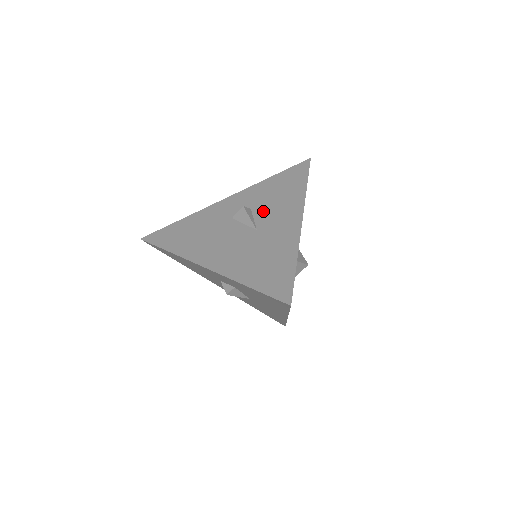
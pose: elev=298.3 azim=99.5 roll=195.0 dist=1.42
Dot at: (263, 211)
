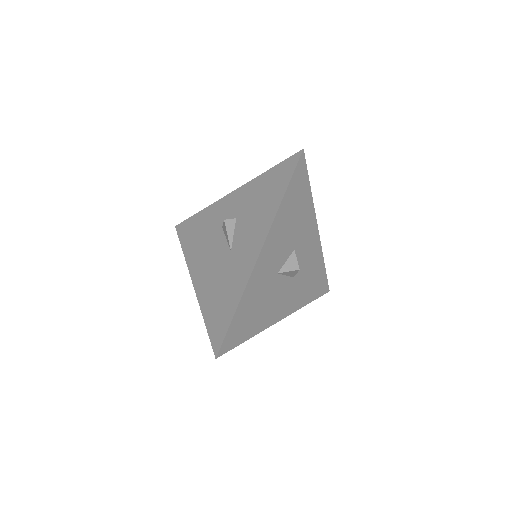
Dot at: occluded
